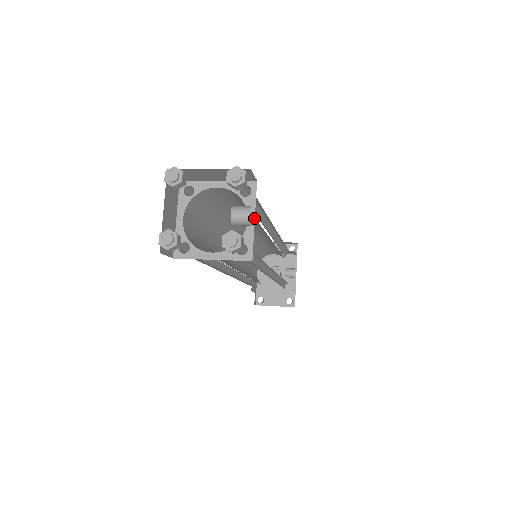
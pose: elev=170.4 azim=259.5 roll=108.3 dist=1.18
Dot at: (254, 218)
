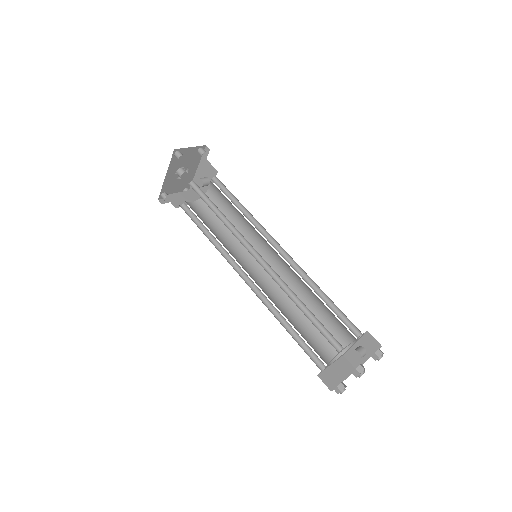
Dot at: (355, 343)
